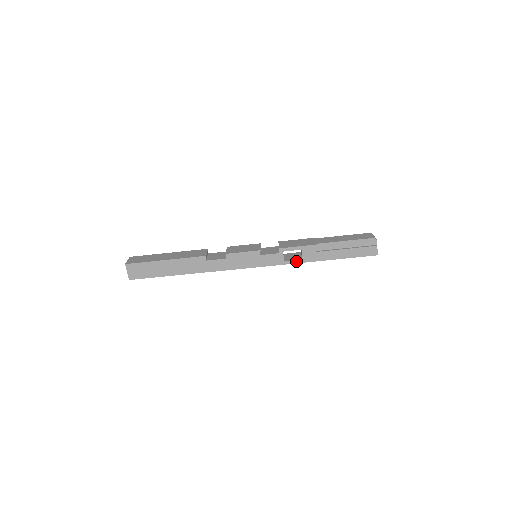
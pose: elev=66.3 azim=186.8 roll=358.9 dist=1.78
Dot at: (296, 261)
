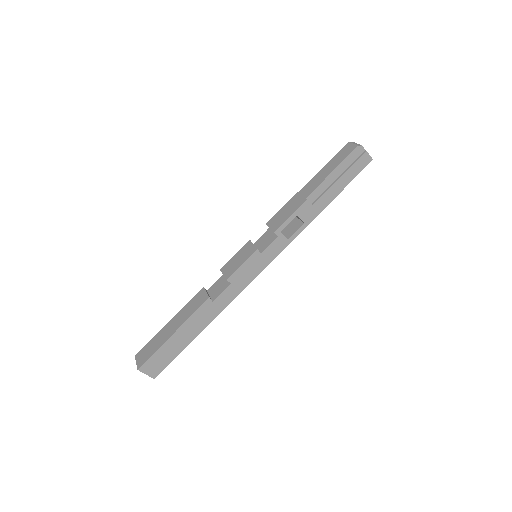
Dot at: (299, 230)
